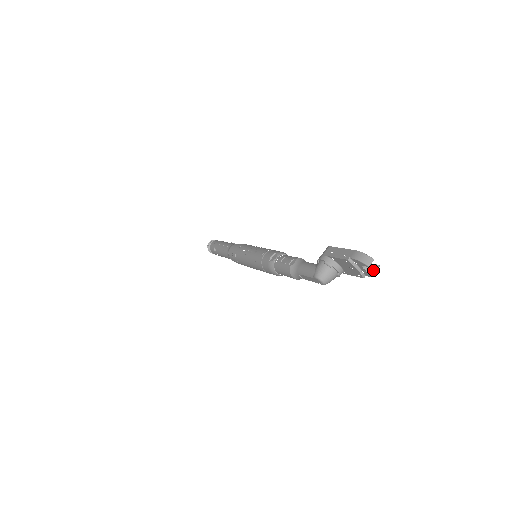
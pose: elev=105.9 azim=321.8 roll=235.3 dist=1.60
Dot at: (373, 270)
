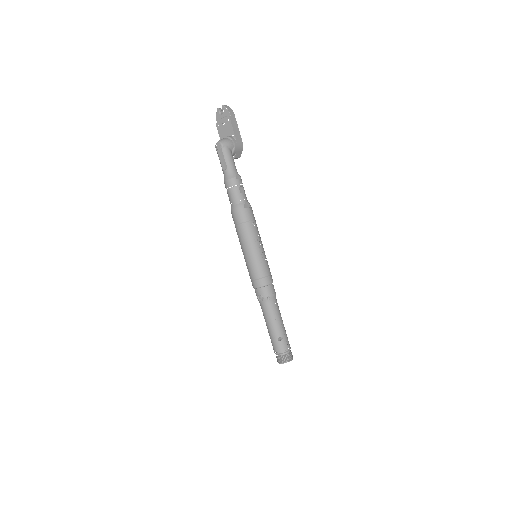
Dot at: (222, 107)
